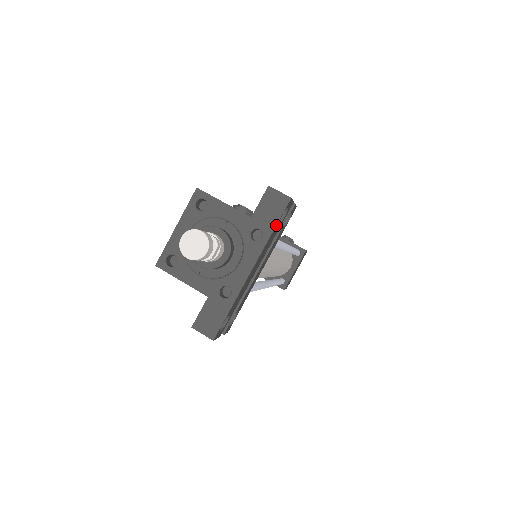
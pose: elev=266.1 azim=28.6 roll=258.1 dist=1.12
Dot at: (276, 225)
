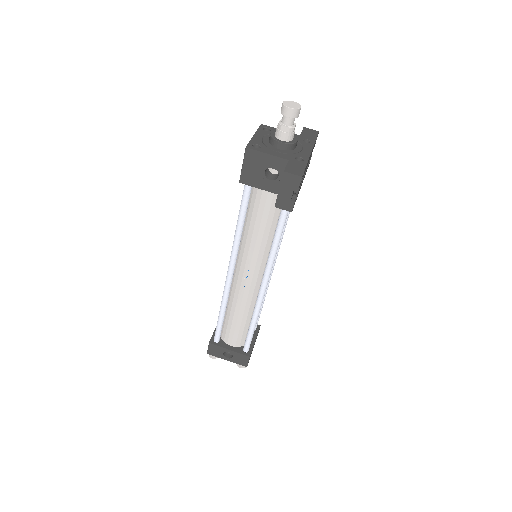
Dot at: occluded
